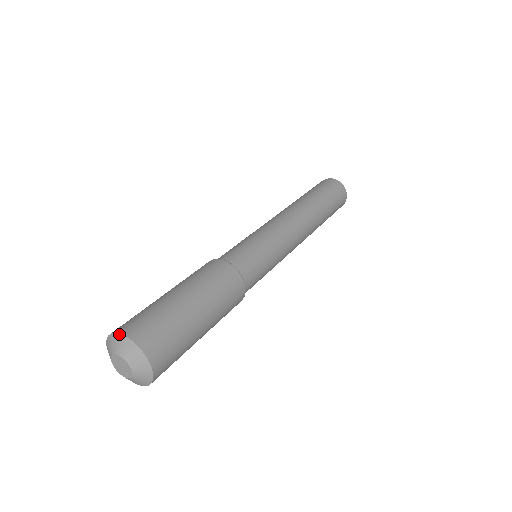
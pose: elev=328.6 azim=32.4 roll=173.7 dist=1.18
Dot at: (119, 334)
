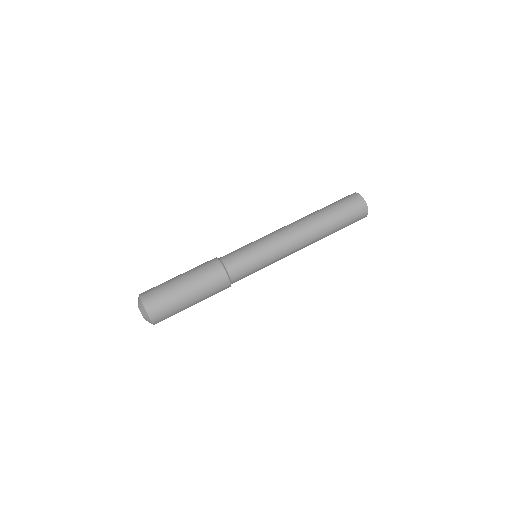
Dot at: (145, 310)
